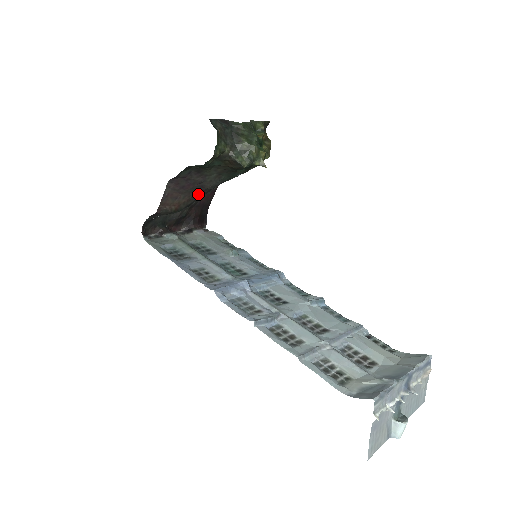
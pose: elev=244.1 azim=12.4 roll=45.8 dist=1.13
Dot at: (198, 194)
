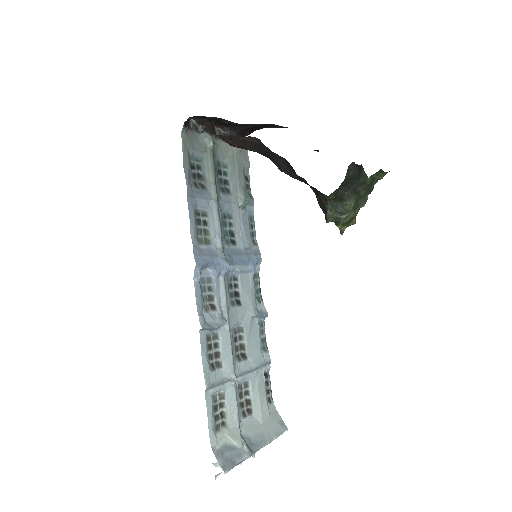
Dot at: (268, 157)
